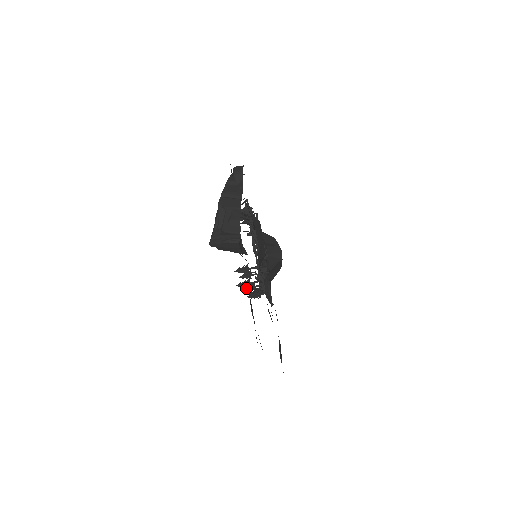
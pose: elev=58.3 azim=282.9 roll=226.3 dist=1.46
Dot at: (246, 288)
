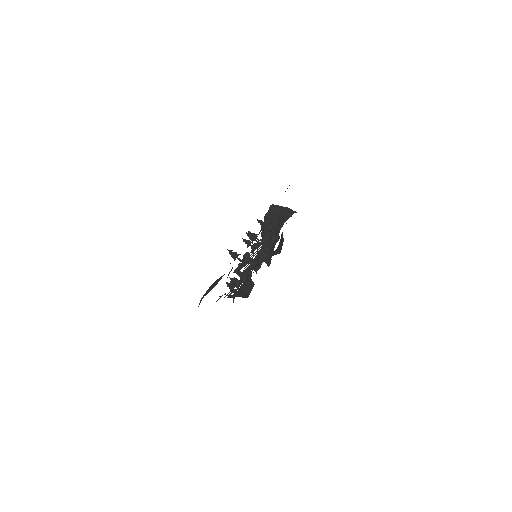
Dot at: occluded
